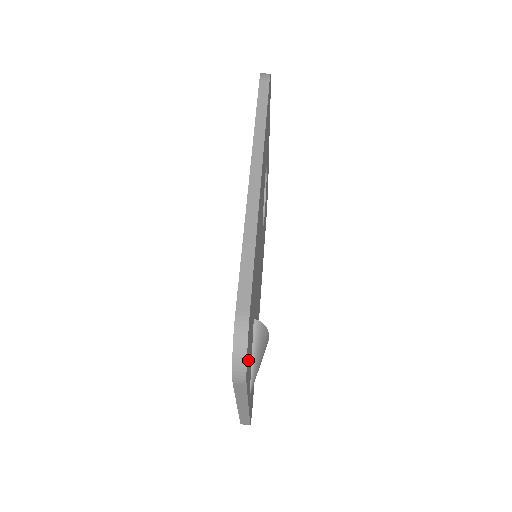
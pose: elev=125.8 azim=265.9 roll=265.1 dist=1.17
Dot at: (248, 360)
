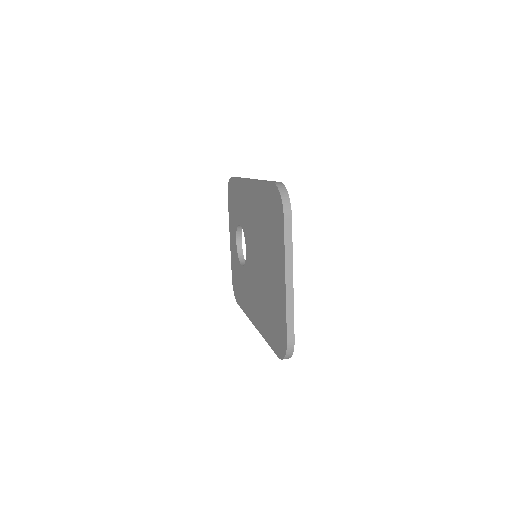
Dot at: occluded
